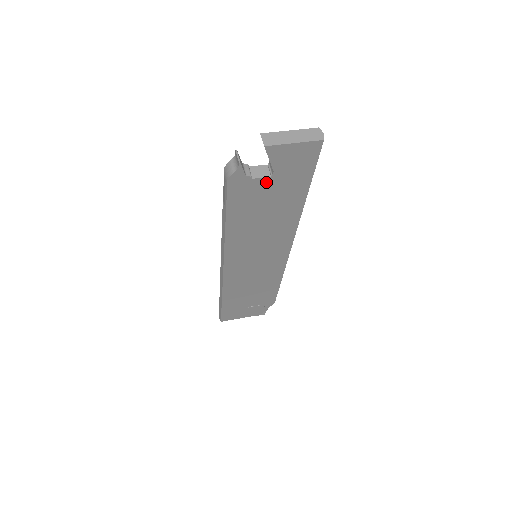
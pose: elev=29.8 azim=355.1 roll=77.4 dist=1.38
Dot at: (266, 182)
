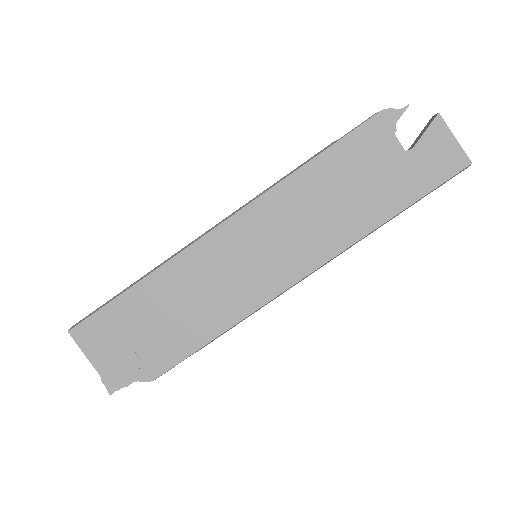
Dot at: (396, 152)
